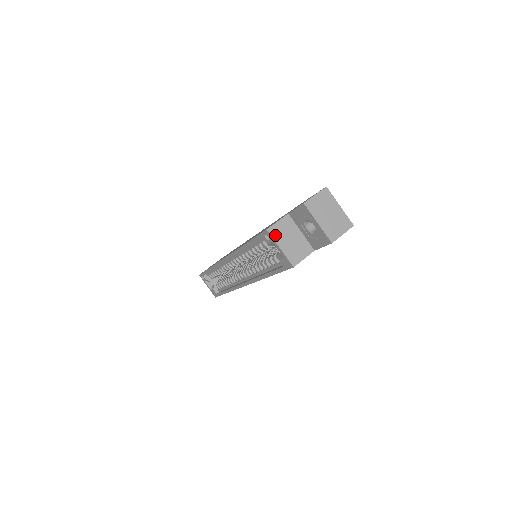
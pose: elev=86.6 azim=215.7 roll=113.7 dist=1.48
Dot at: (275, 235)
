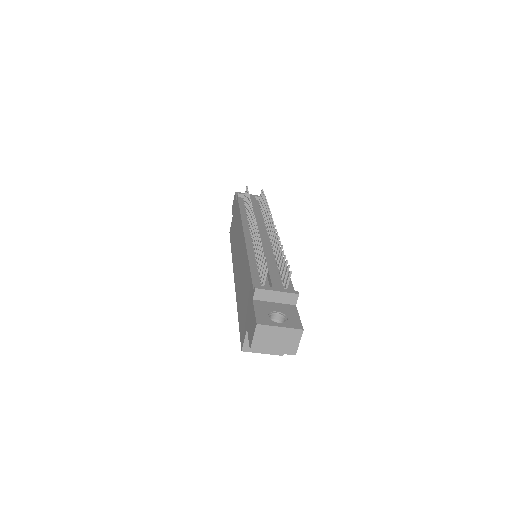
Dot at: occluded
